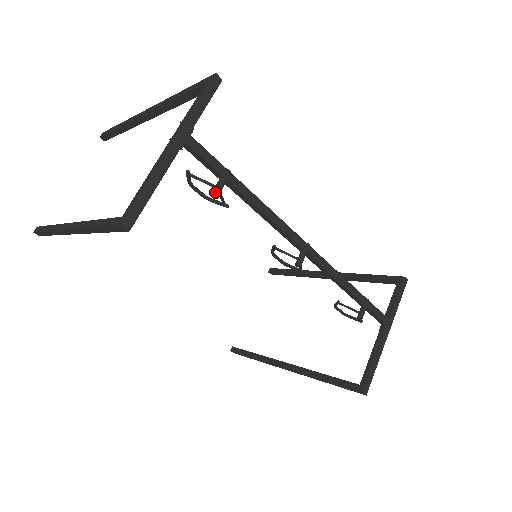
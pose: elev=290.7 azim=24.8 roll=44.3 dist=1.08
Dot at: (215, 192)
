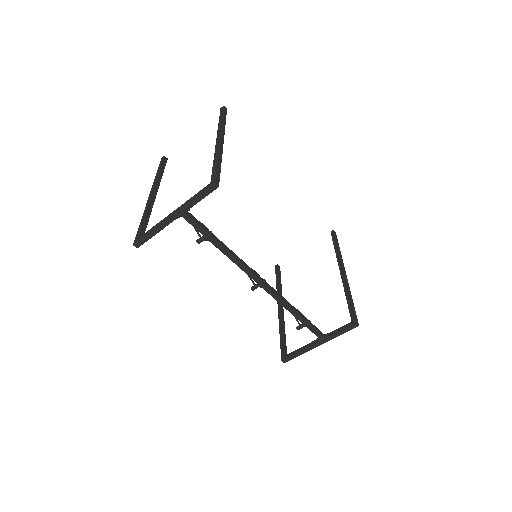
Dot at: (197, 242)
